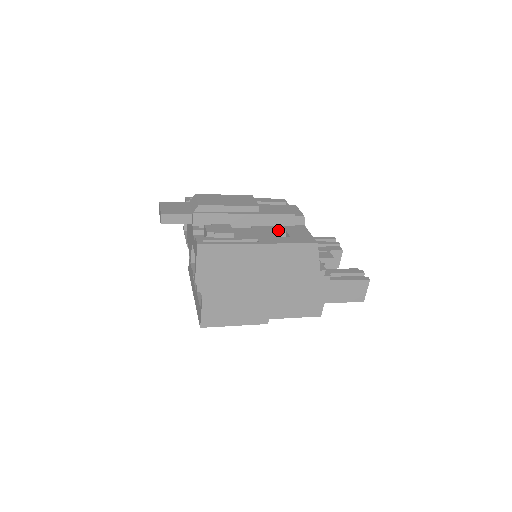
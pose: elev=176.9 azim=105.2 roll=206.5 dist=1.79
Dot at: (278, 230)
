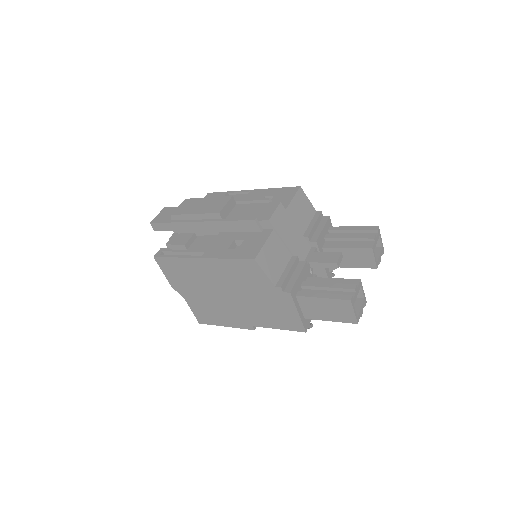
Dot at: (237, 238)
